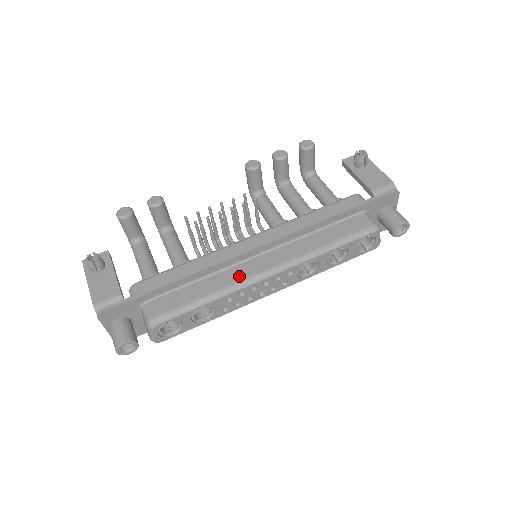
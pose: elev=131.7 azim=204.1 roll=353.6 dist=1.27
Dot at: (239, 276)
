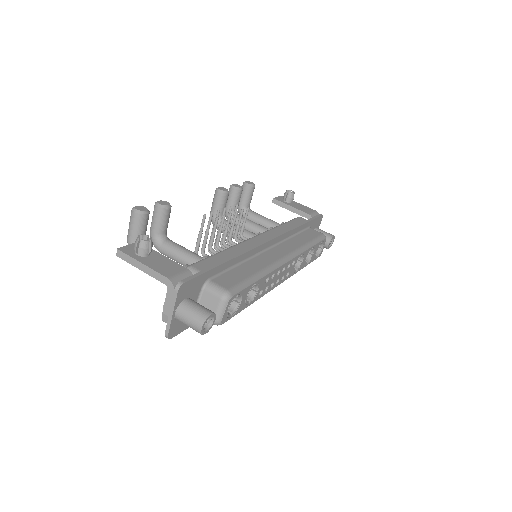
Dot at: (268, 260)
